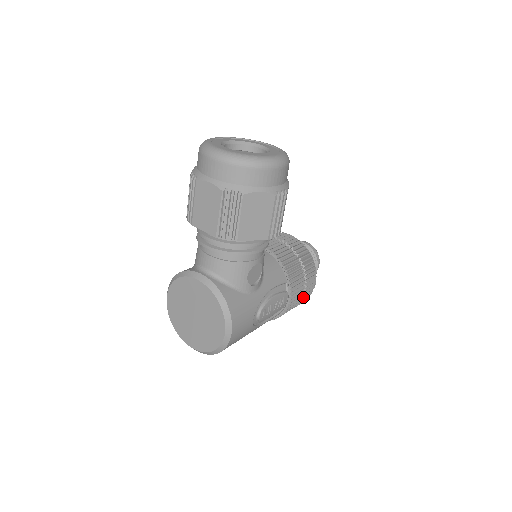
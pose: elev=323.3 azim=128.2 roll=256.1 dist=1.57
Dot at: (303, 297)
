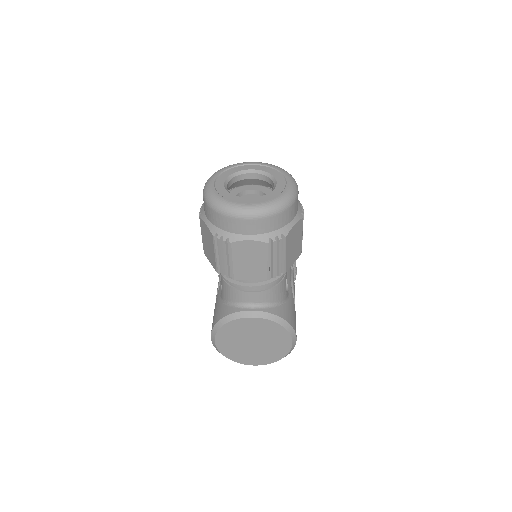
Dot at: occluded
